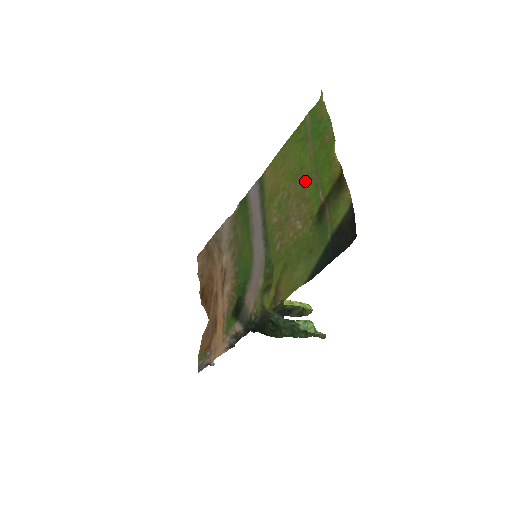
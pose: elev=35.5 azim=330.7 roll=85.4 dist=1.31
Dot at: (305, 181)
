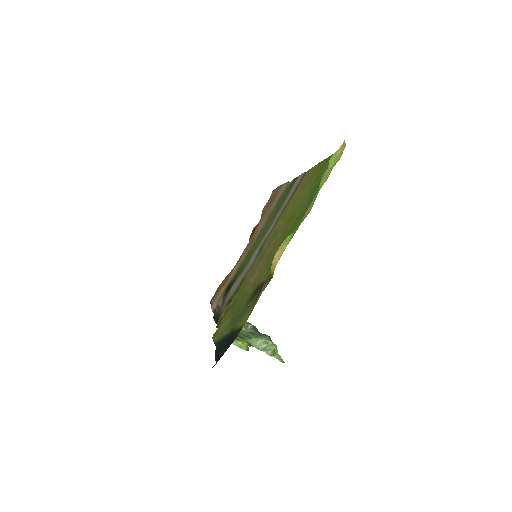
Dot at: (281, 238)
